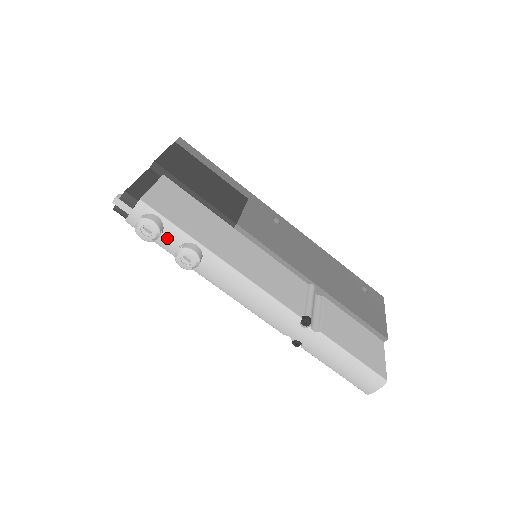
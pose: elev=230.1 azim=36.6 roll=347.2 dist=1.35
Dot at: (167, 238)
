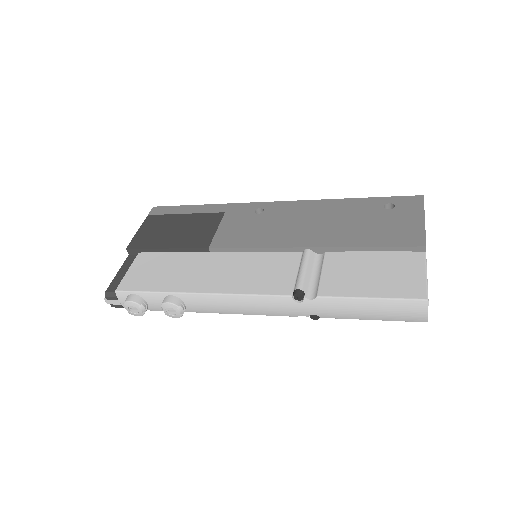
Dot at: (152, 304)
